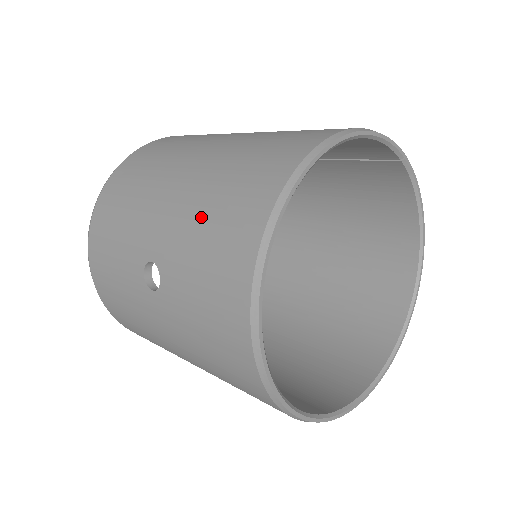
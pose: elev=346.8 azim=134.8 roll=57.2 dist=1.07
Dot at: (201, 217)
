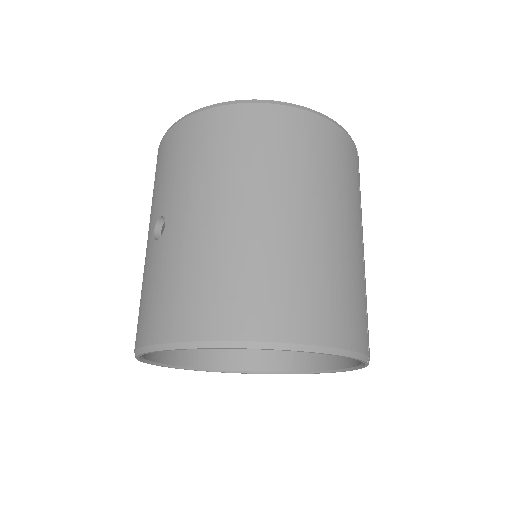
Dot at: (193, 266)
